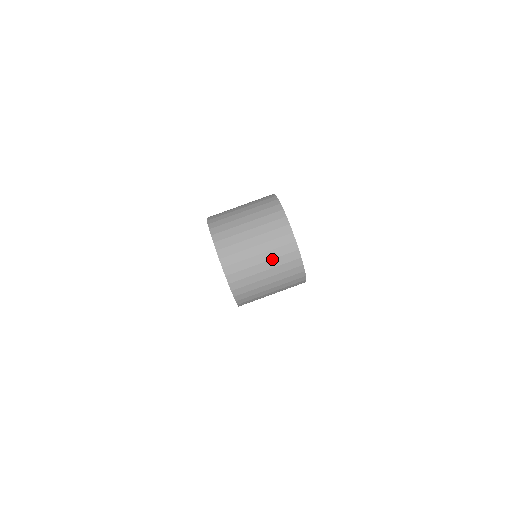
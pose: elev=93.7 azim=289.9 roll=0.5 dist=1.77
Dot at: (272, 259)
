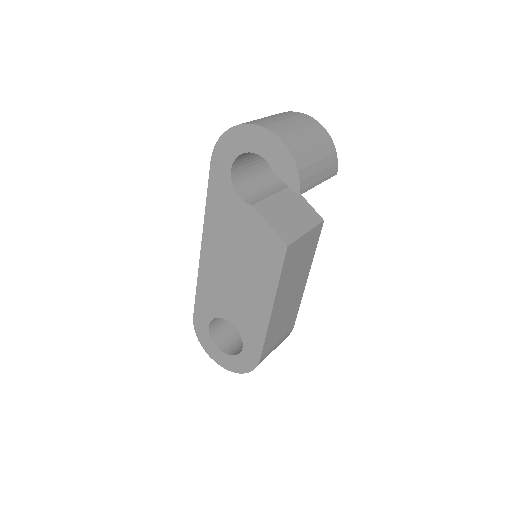
Dot at: (305, 127)
